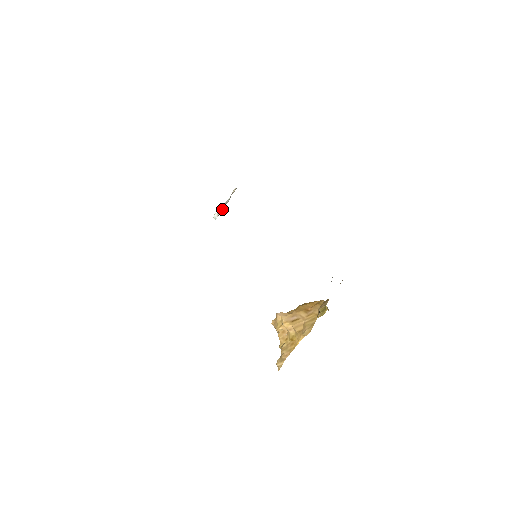
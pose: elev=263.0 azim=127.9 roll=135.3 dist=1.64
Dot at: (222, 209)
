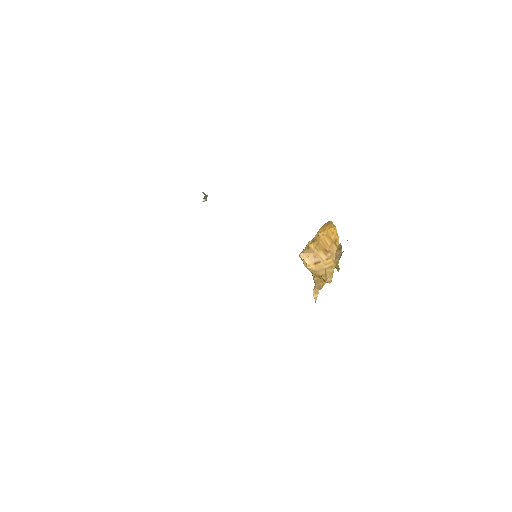
Dot at: occluded
